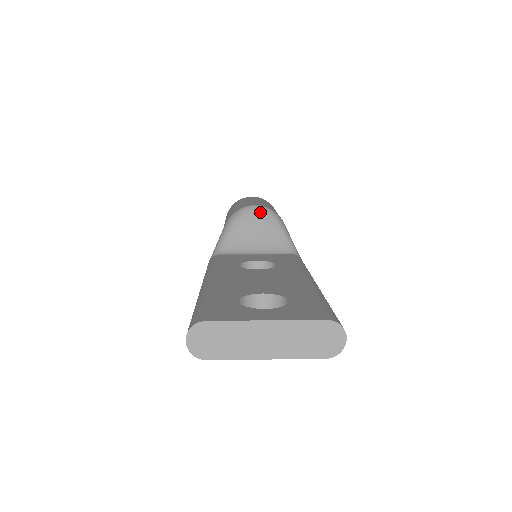
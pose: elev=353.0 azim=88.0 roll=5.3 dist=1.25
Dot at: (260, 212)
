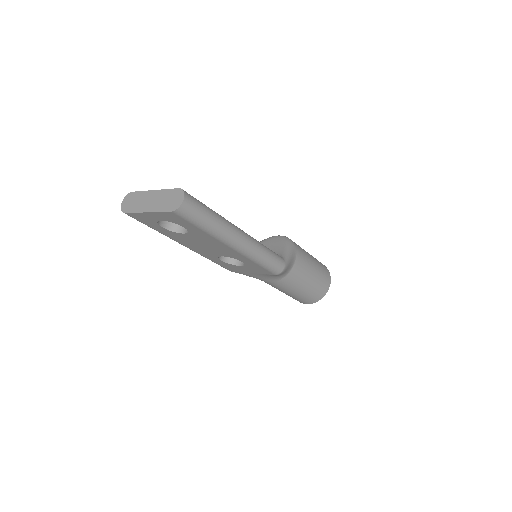
Dot at: (279, 238)
